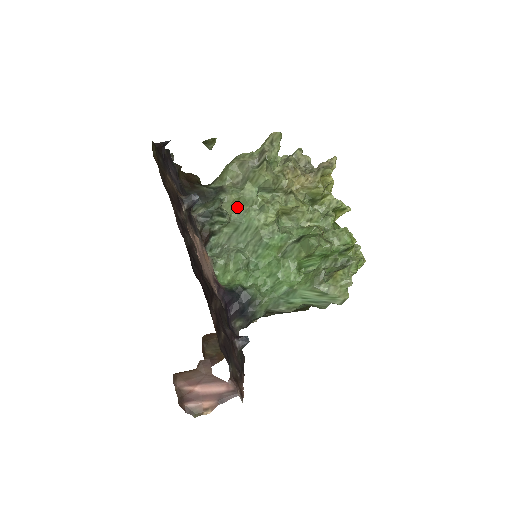
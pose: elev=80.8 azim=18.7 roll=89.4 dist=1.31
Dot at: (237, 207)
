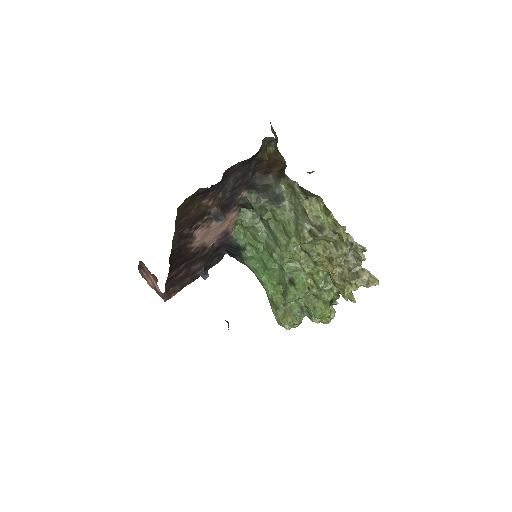
Dot at: (279, 221)
